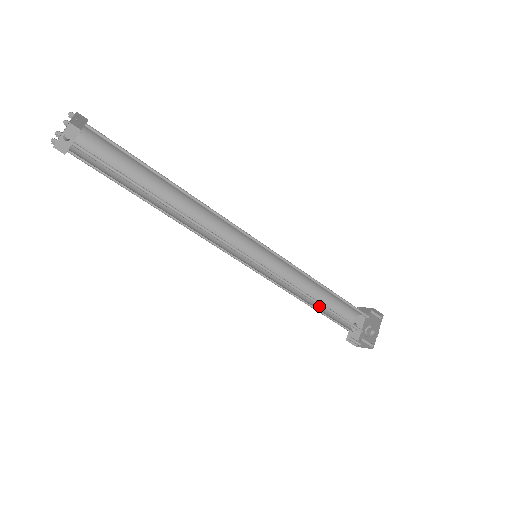
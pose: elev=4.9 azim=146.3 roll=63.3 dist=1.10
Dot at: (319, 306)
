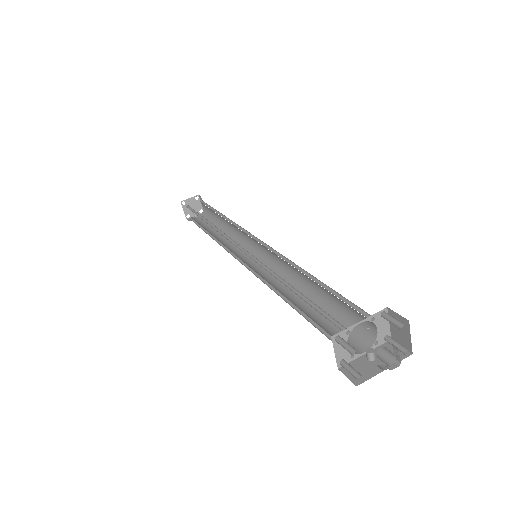
Dot at: (313, 316)
